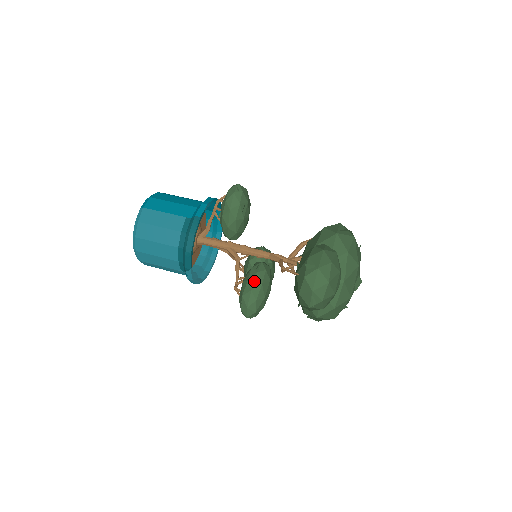
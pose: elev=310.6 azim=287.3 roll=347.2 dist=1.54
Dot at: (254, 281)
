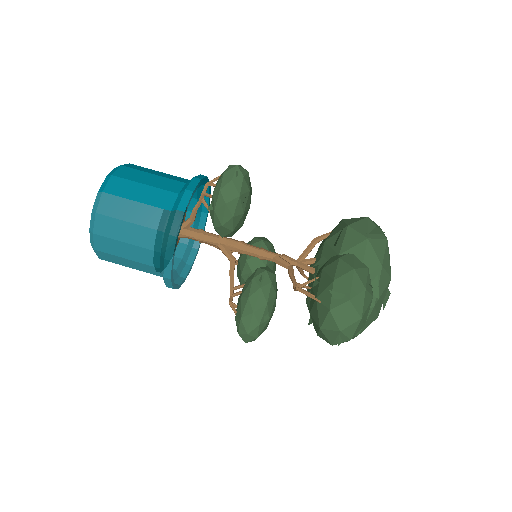
Dot at: (257, 300)
